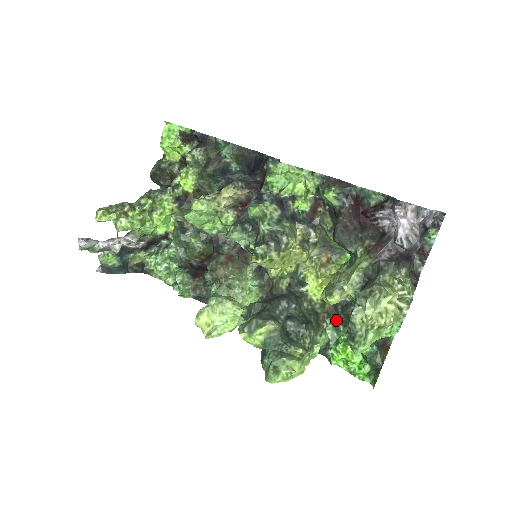
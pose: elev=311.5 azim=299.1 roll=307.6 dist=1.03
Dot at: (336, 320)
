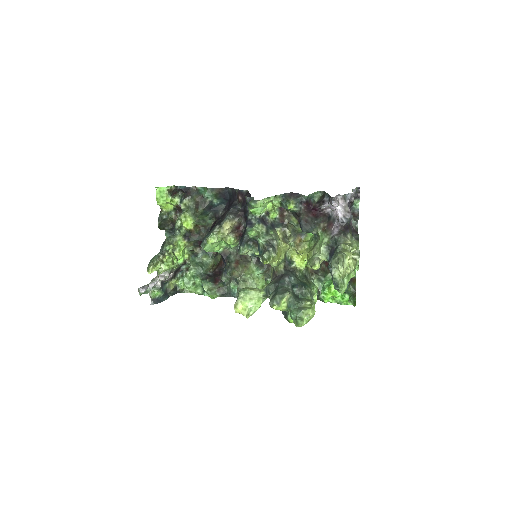
Dot at: (317, 275)
